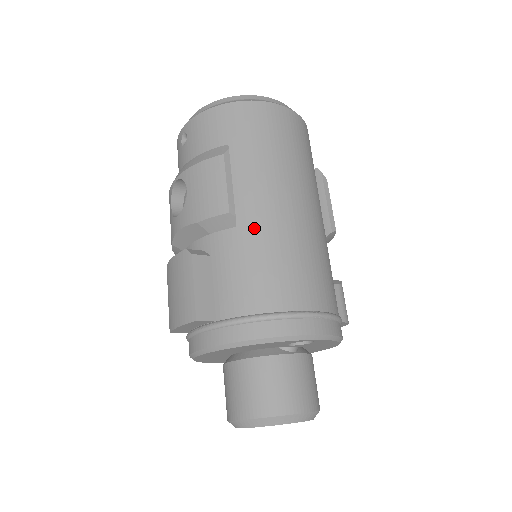
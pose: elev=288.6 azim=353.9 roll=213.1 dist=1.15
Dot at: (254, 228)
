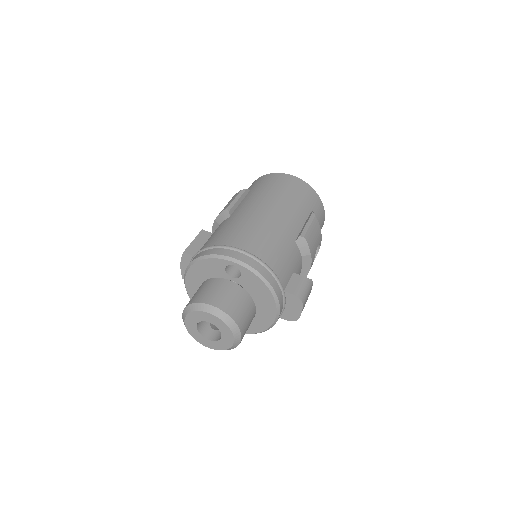
Dot at: (236, 216)
